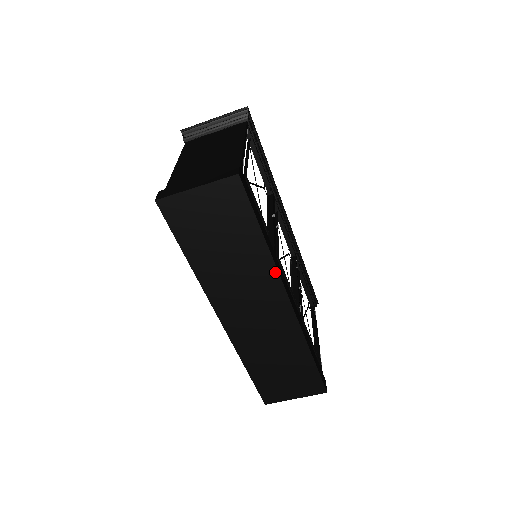
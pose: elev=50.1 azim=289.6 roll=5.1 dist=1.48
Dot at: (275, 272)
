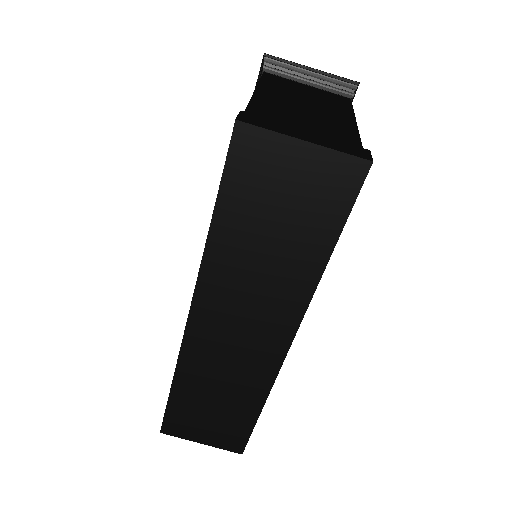
Dot at: (305, 303)
